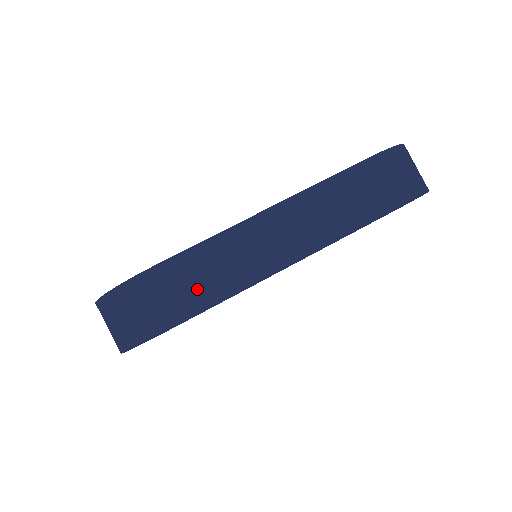
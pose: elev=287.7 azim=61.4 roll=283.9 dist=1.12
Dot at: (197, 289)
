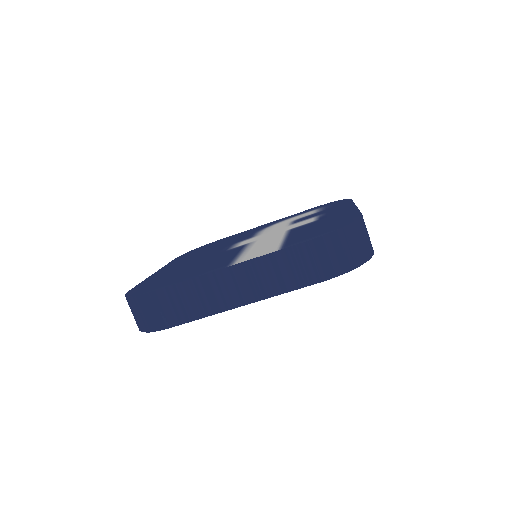
Dot at: (178, 310)
